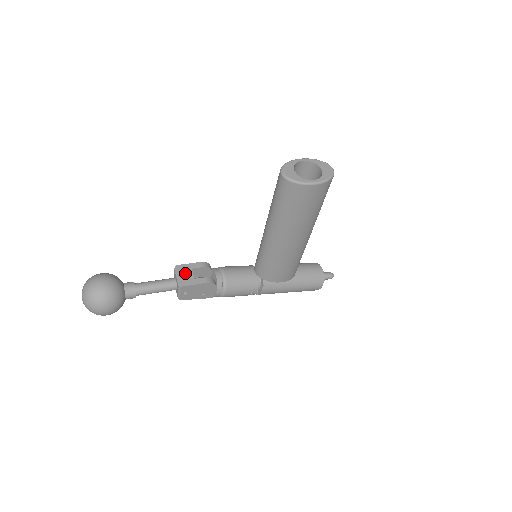
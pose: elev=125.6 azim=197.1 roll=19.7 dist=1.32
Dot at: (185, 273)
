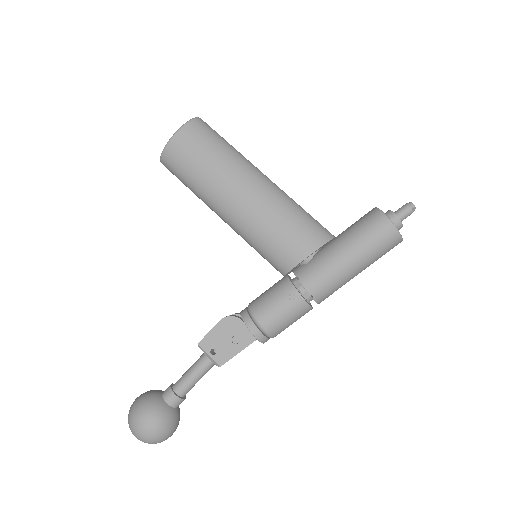
Dot at: occluded
